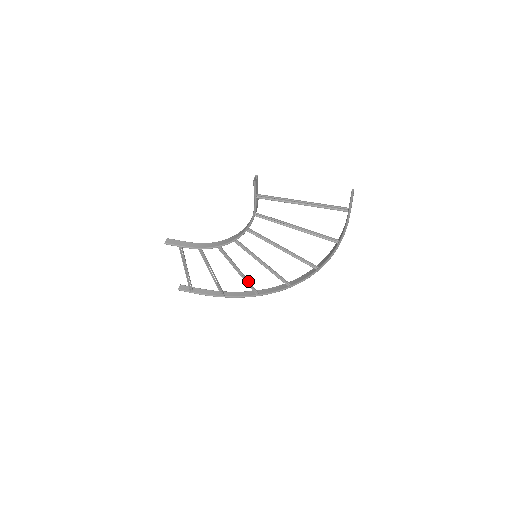
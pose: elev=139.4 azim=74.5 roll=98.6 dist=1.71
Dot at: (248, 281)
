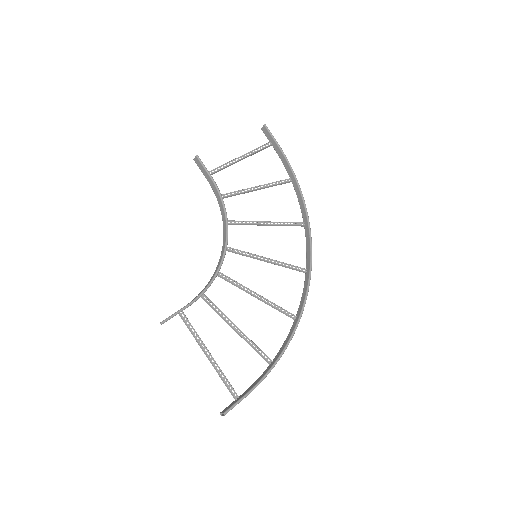
Dot at: occluded
